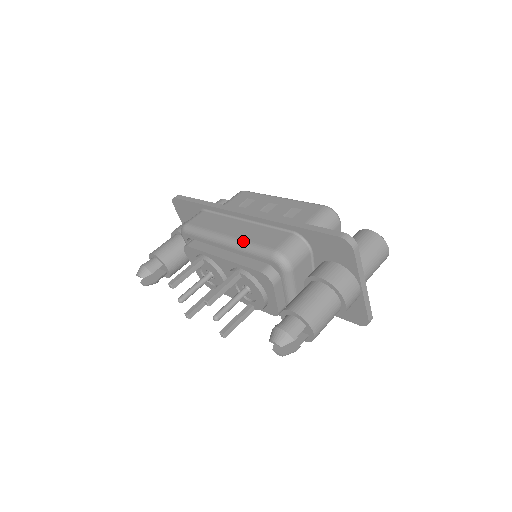
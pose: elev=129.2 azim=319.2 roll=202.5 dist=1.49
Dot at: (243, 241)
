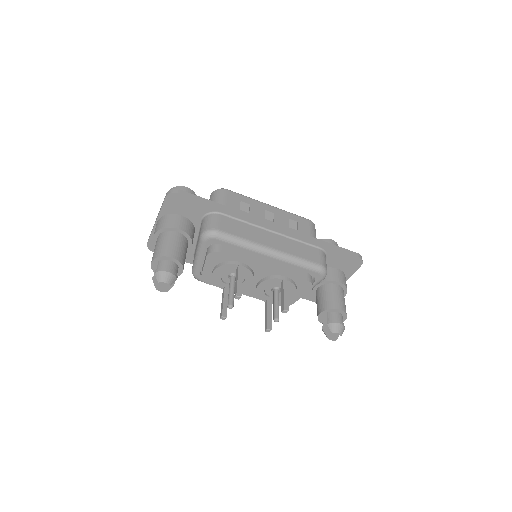
Dot at: (291, 255)
